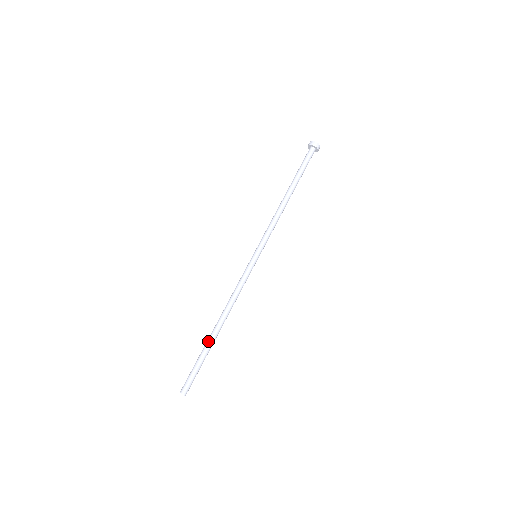
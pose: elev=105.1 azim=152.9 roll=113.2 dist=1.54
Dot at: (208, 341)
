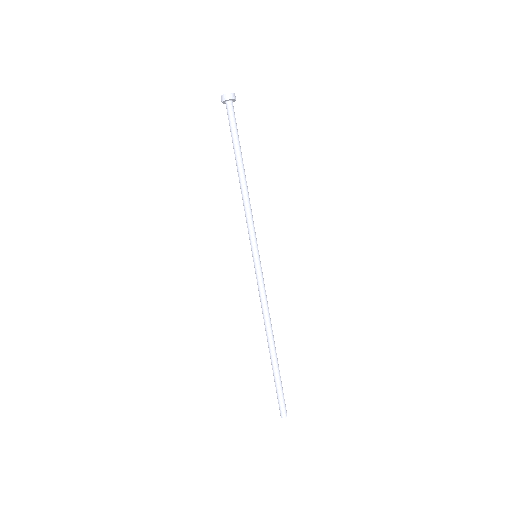
Dot at: occluded
